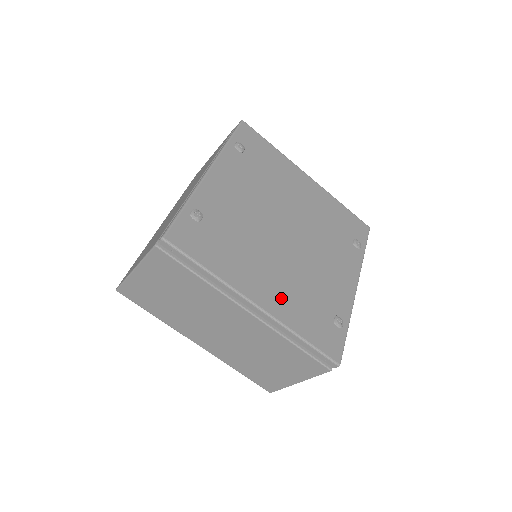
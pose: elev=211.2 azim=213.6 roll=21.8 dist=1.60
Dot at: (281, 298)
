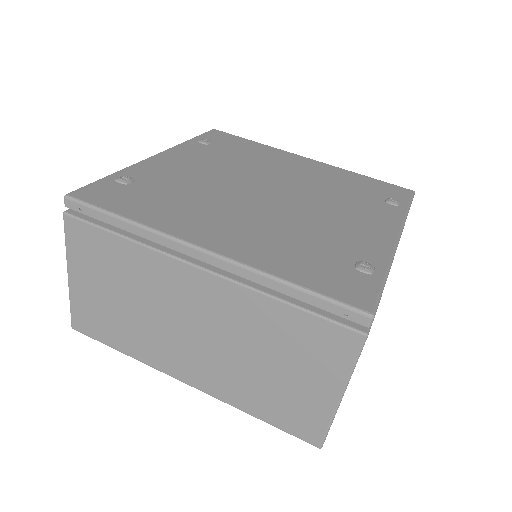
Dot at: (250, 243)
